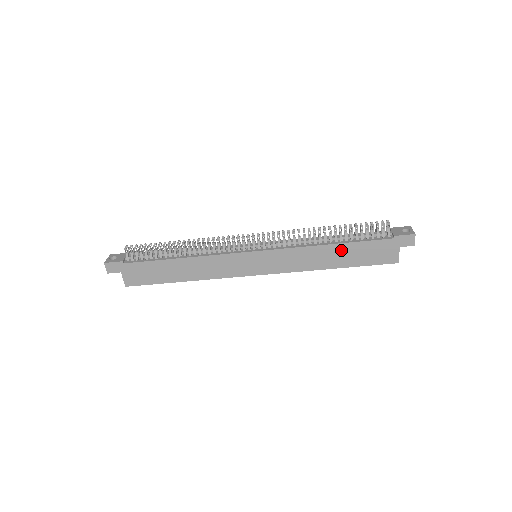
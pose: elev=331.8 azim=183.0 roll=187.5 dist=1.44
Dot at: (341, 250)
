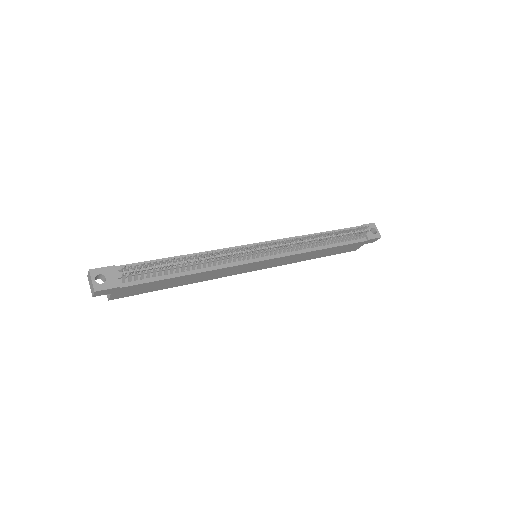
Dot at: (328, 250)
